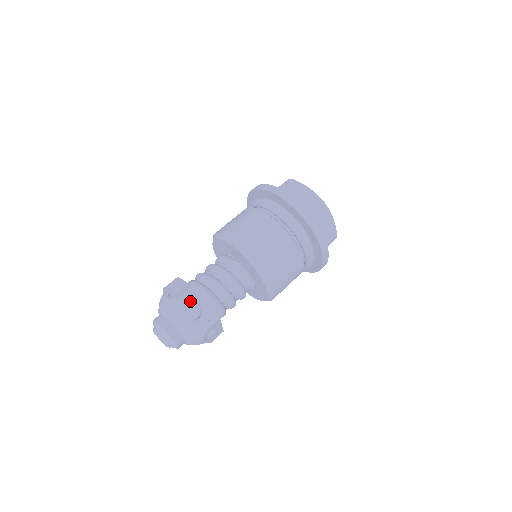
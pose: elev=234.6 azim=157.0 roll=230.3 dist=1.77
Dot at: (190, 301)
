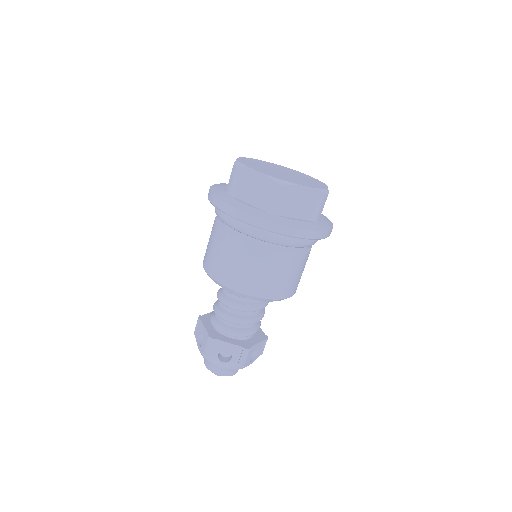
Dot at: (214, 350)
